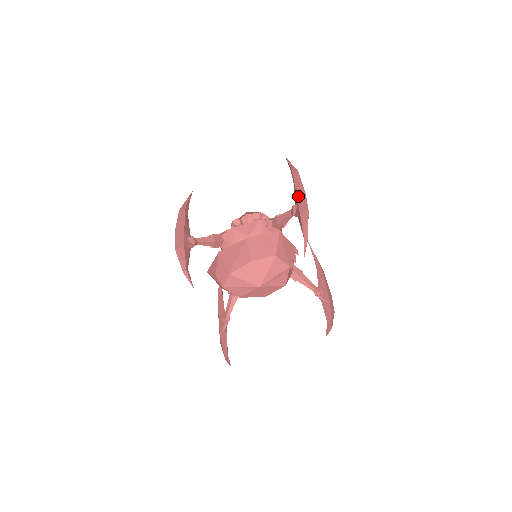
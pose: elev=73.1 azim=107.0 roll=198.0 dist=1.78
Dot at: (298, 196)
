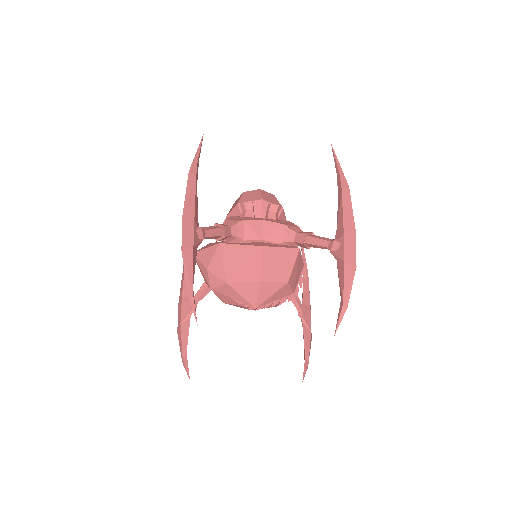
Dot at: (346, 232)
